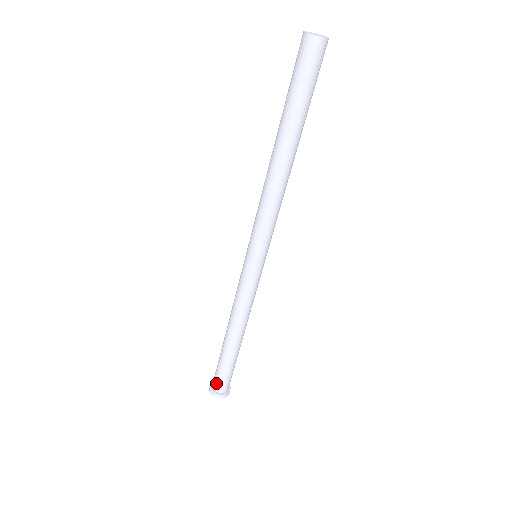
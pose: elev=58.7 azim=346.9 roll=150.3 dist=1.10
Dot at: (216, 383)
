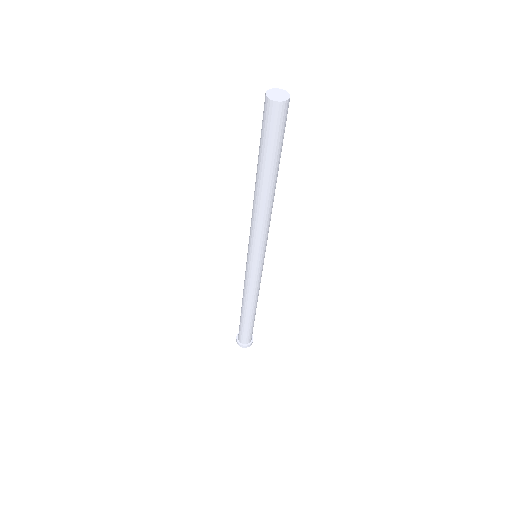
Dot at: (241, 339)
